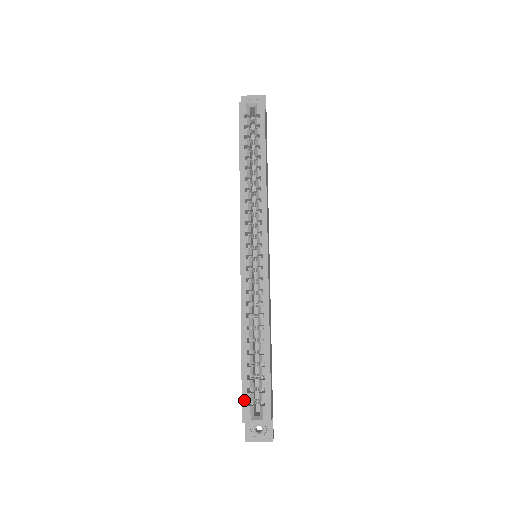
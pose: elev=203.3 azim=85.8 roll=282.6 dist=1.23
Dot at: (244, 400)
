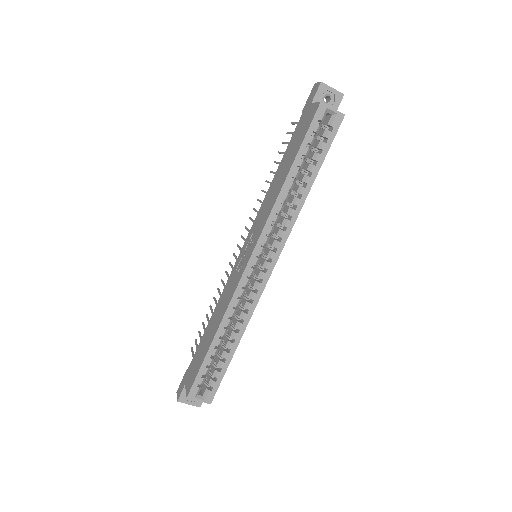
Dot at: (196, 382)
